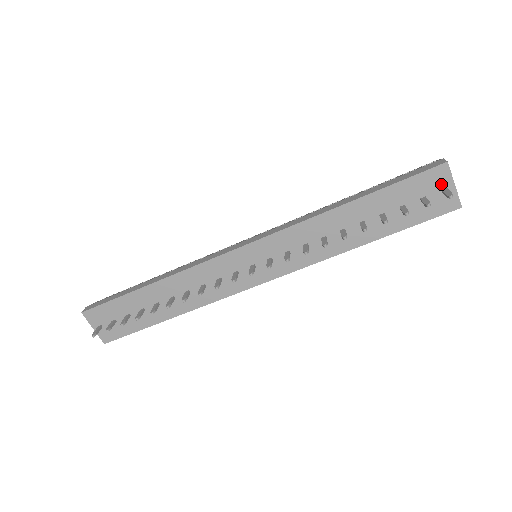
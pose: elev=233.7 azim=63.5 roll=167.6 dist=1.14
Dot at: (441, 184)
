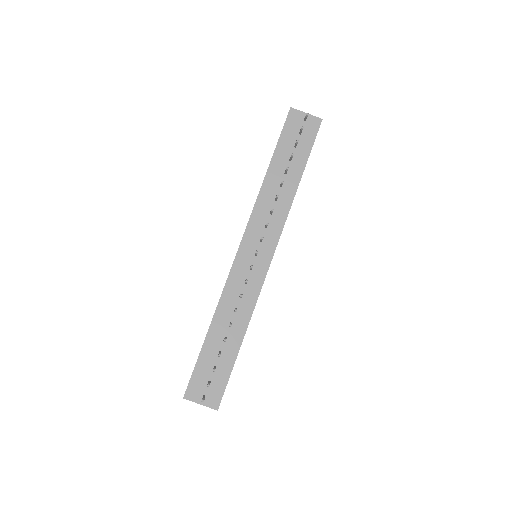
Dot at: (300, 119)
